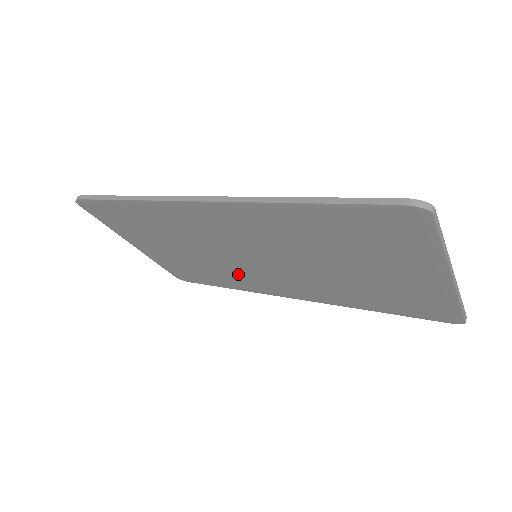
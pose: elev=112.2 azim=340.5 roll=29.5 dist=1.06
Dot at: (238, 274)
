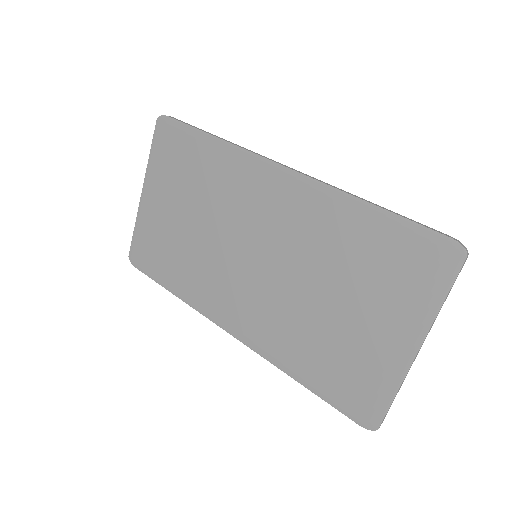
Dot at: (209, 273)
